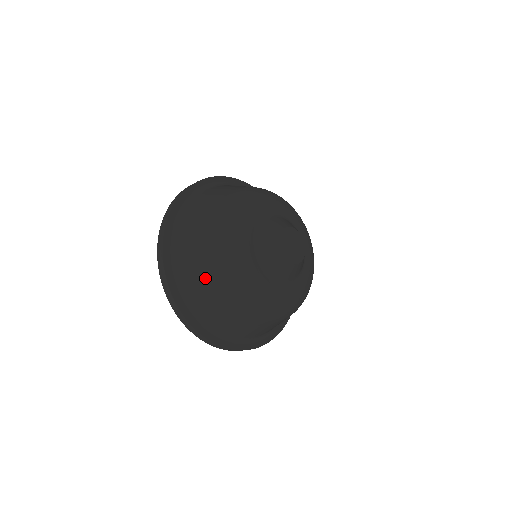
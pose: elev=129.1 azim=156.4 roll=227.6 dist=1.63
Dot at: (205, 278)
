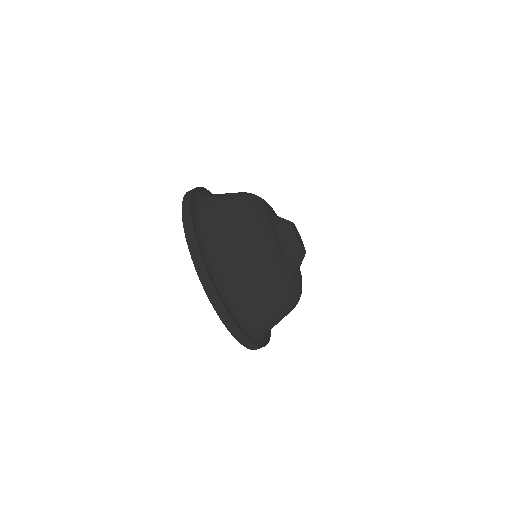
Dot at: (257, 290)
